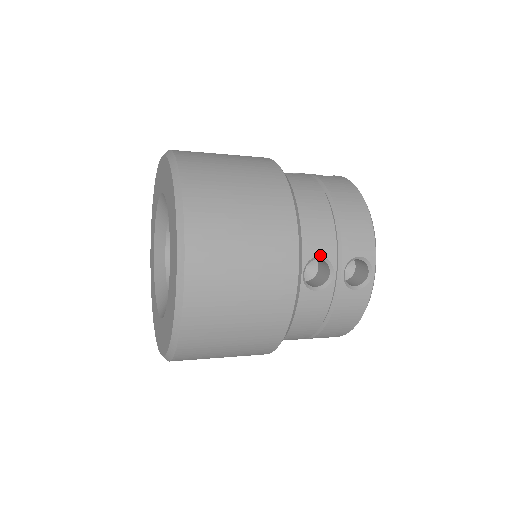
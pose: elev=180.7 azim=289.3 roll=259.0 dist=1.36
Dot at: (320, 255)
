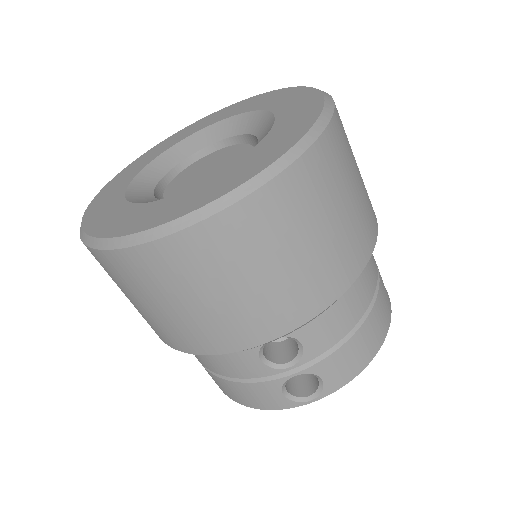
Dot at: occluded
